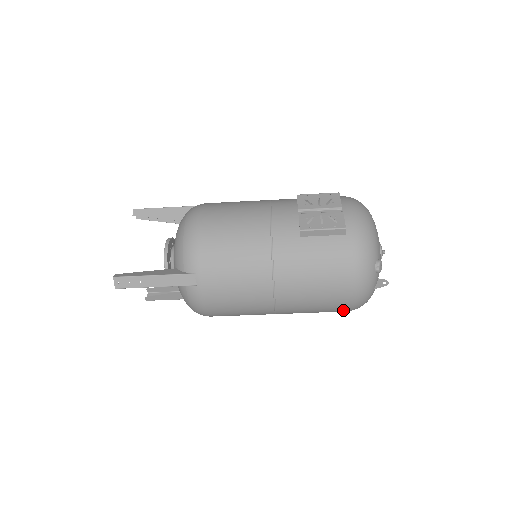
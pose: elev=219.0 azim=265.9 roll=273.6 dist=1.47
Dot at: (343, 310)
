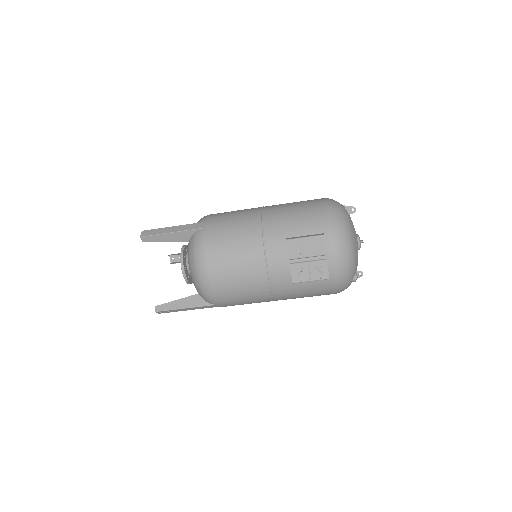
Dot at: occluded
